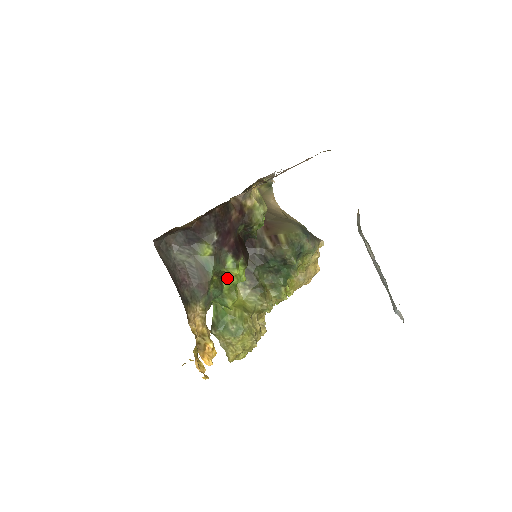
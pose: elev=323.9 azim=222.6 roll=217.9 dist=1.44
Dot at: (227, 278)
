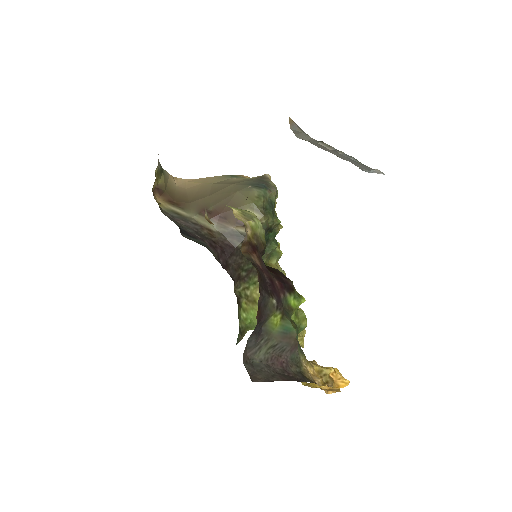
Dot at: occluded
